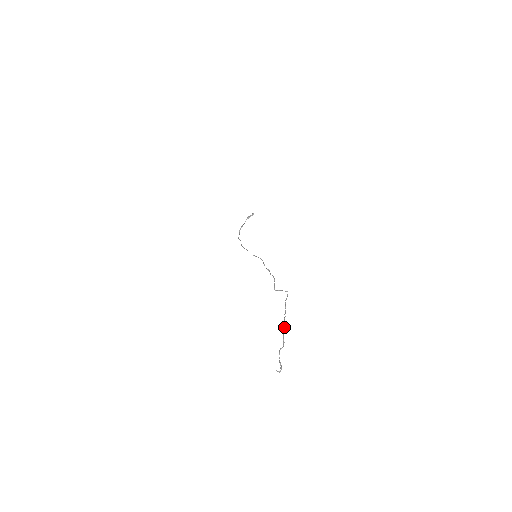
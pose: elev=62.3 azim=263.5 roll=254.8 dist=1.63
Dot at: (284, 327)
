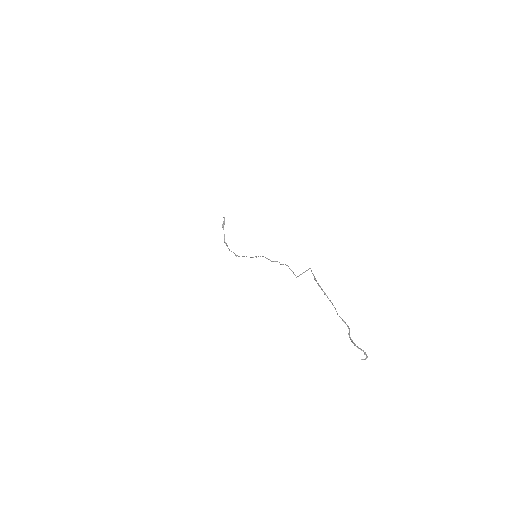
Dot at: occluded
